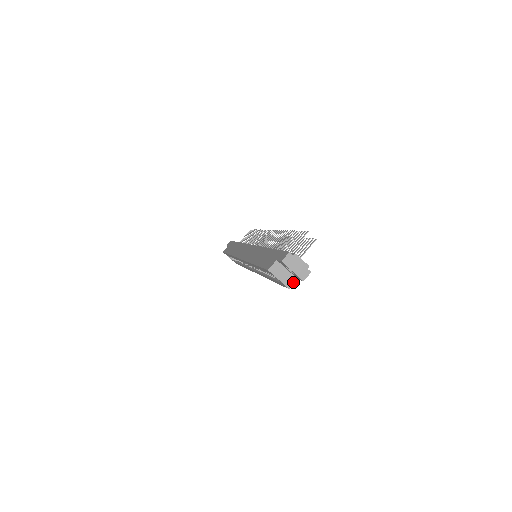
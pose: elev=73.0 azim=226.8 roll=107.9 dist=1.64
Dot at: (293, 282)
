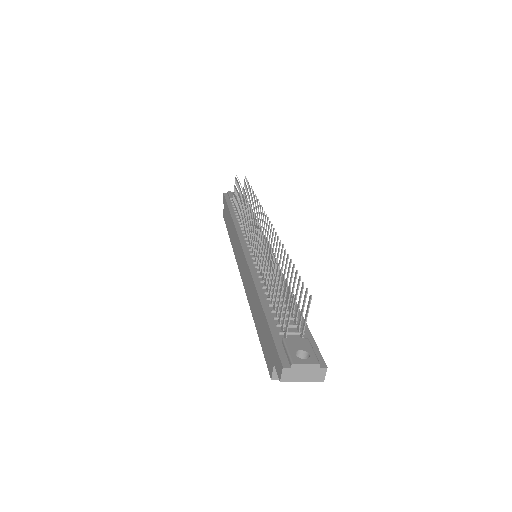
Dot at: occluded
